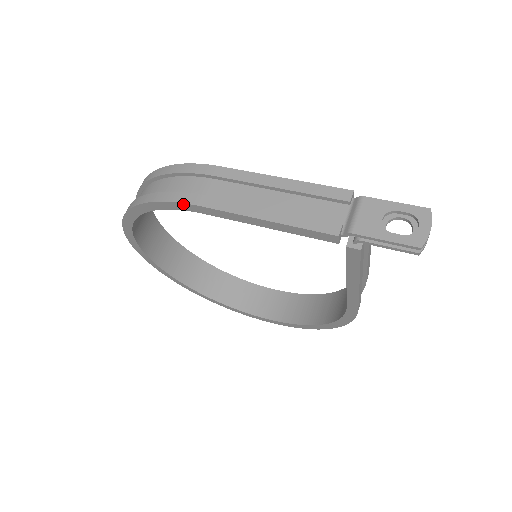
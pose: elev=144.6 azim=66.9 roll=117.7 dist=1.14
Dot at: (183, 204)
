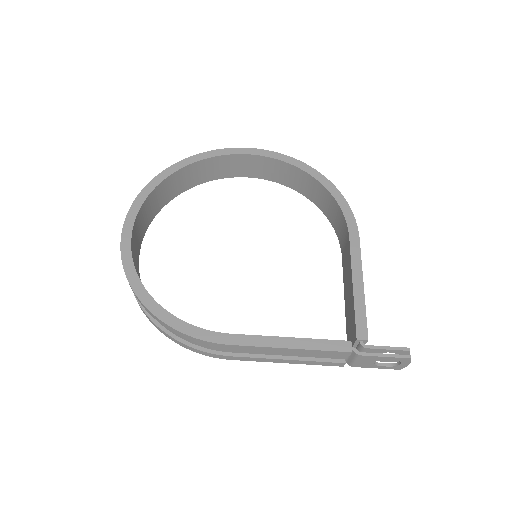
Dot at: (215, 356)
